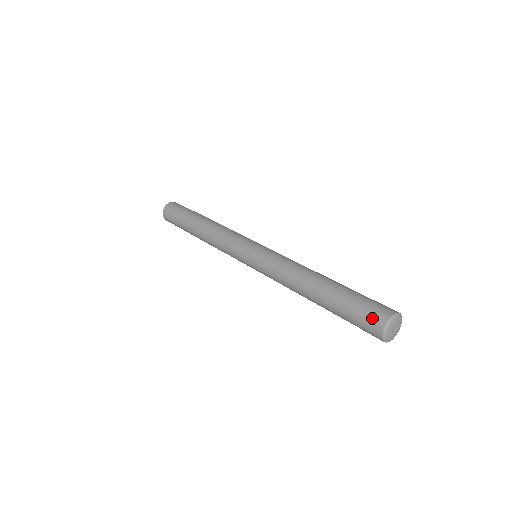
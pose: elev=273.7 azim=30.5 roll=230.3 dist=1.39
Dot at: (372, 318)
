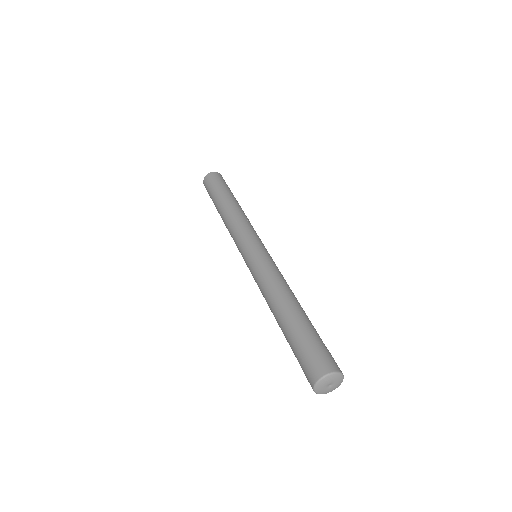
Dot at: (322, 360)
